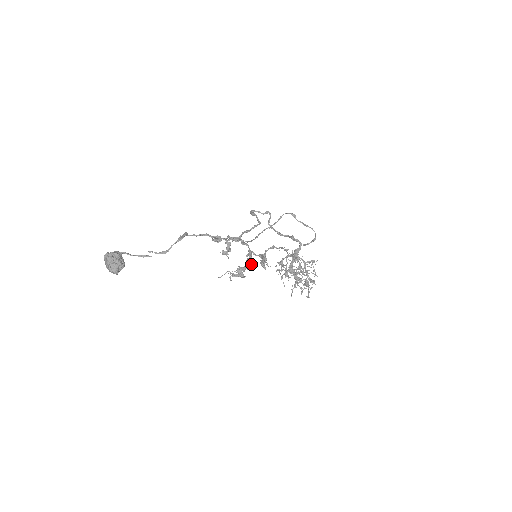
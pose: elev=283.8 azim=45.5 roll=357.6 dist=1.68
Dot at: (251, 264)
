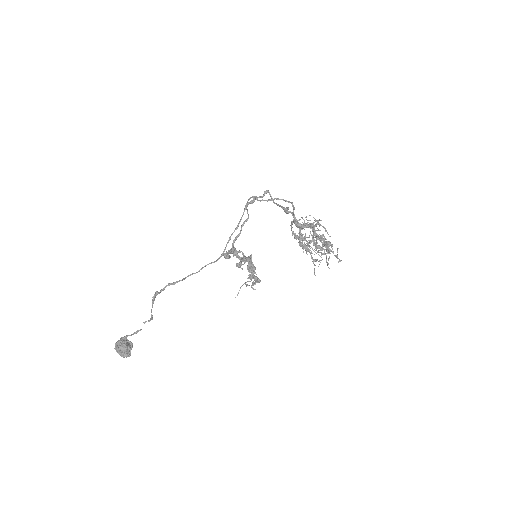
Dot at: (253, 268)
